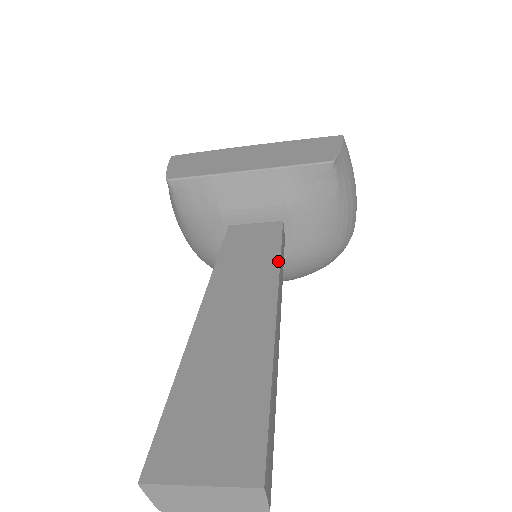
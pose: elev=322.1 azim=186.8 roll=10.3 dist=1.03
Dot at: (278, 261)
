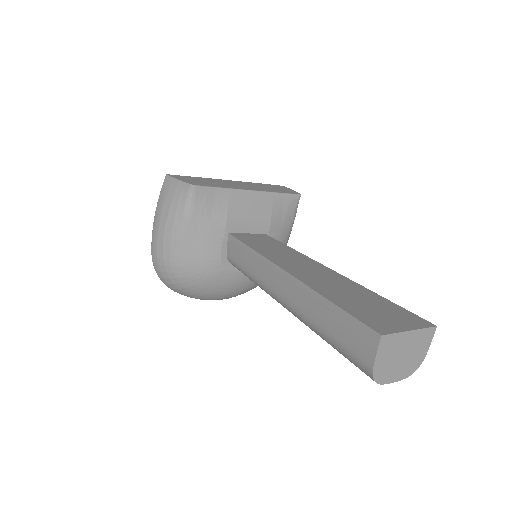
Dot at: (295, 250)
